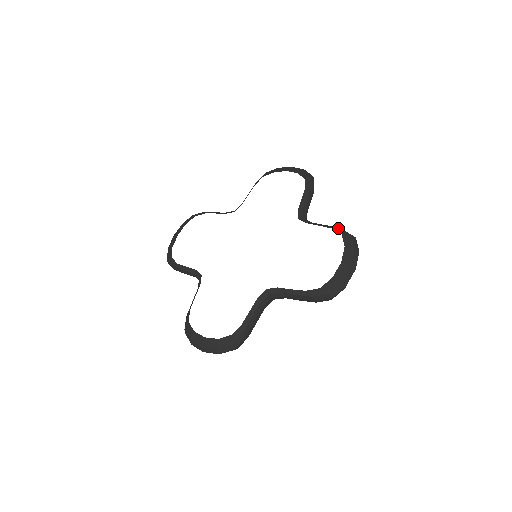
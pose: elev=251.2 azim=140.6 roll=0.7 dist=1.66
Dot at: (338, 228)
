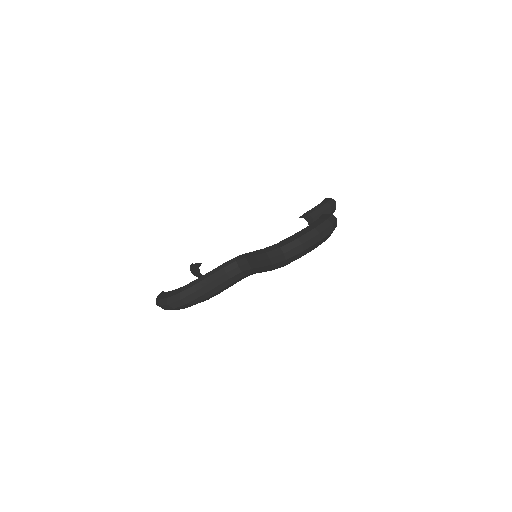
Dot at: occluded
